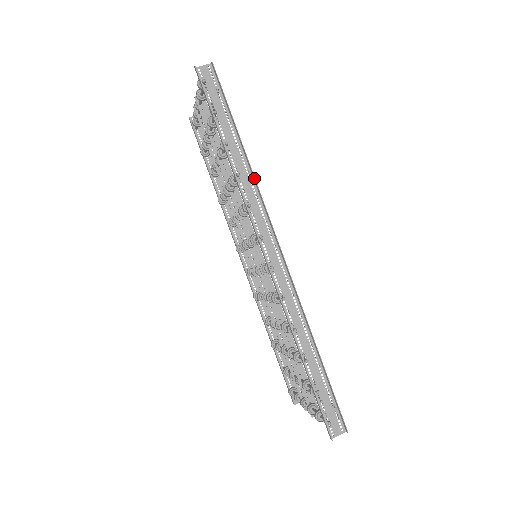
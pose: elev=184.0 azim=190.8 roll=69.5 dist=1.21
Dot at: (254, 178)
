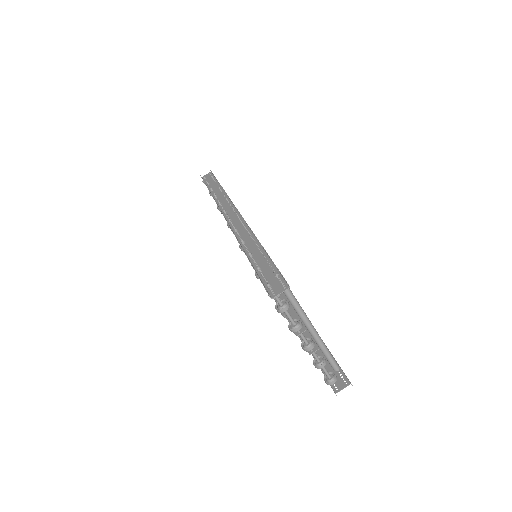
Dot at: occluded
